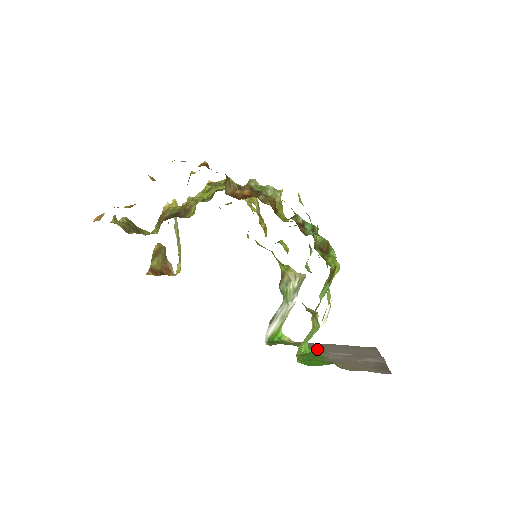
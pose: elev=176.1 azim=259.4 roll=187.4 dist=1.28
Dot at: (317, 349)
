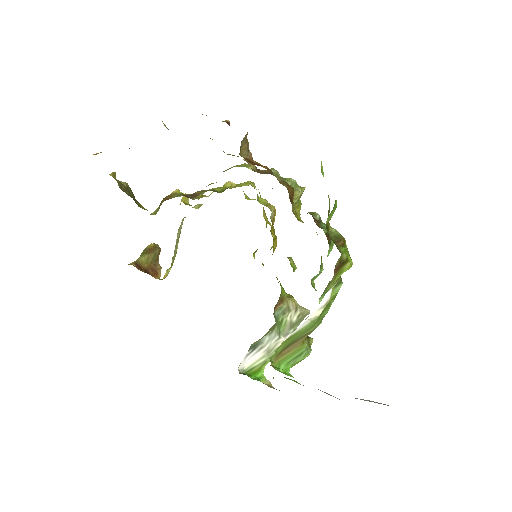
Dot at: occluded
